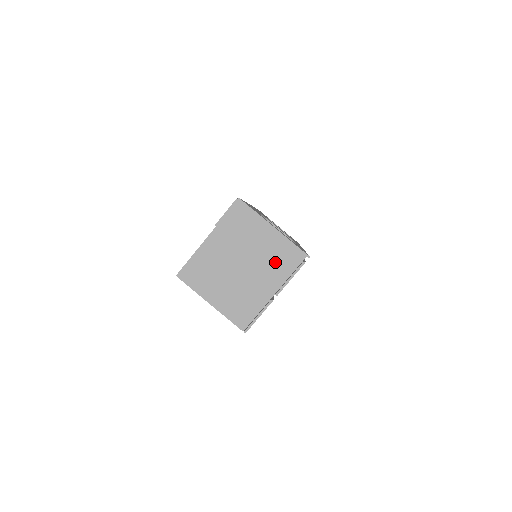
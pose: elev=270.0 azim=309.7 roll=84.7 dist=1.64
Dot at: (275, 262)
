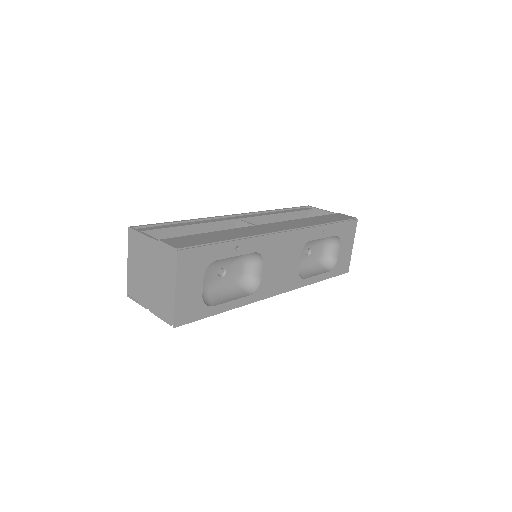
Dot at: (161, 301)
